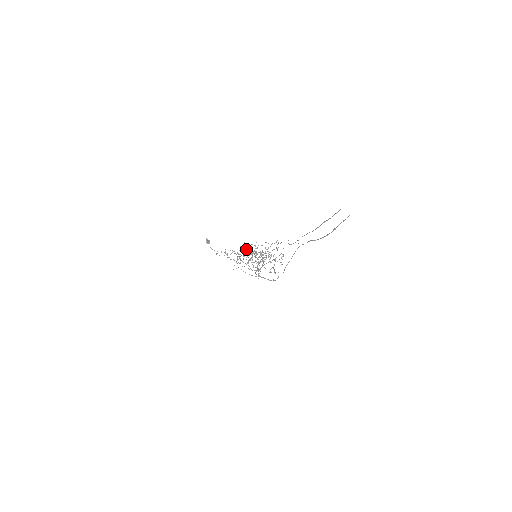
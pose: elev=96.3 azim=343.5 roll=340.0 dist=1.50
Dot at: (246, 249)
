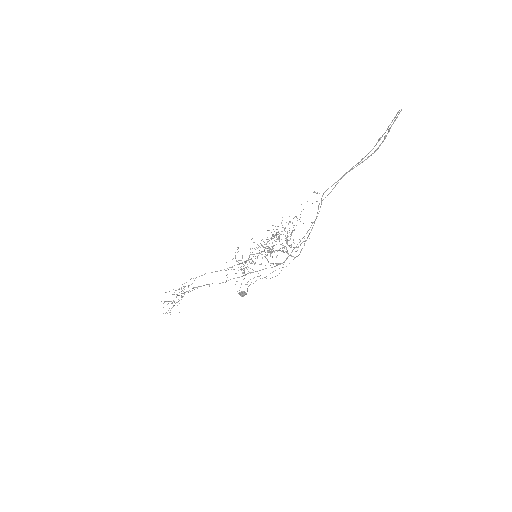
Dot at: occluded
